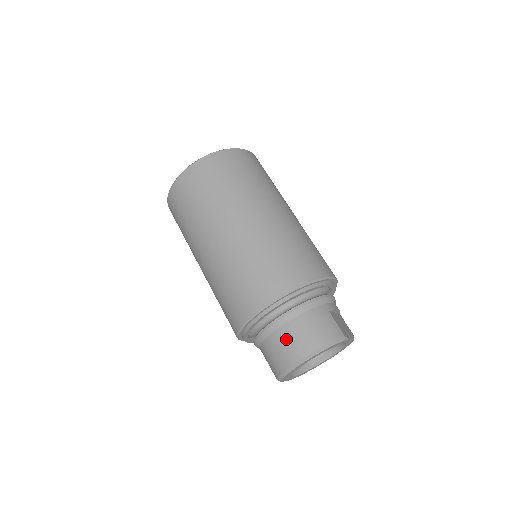
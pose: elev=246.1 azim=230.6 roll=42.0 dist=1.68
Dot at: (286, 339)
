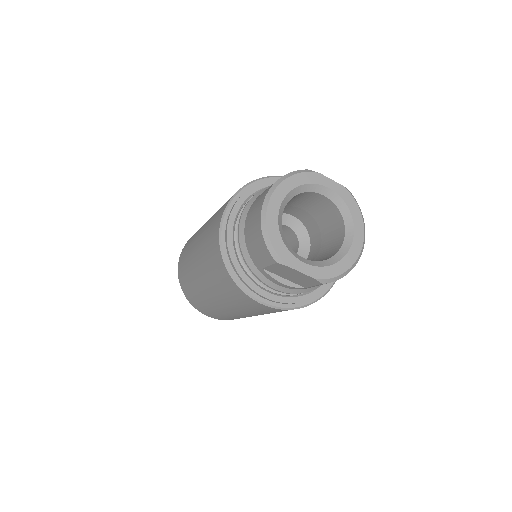
Dot at: (252, 212)
